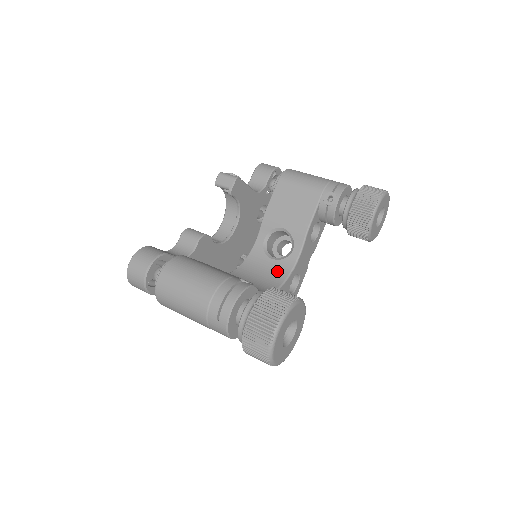
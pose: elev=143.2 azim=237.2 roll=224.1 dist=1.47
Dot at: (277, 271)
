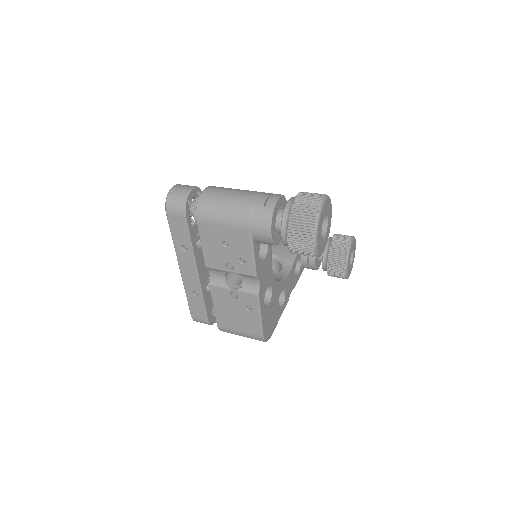
Dot at: occluded
